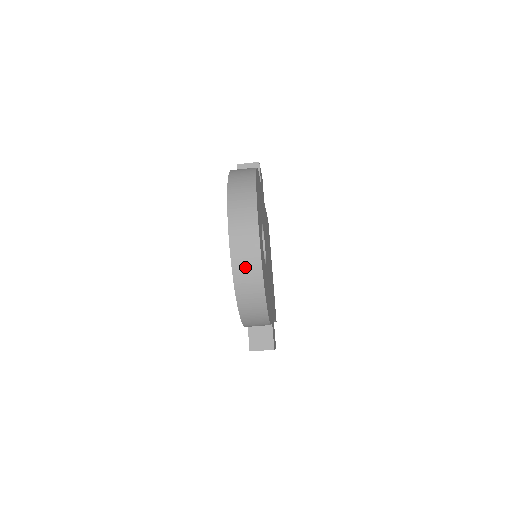
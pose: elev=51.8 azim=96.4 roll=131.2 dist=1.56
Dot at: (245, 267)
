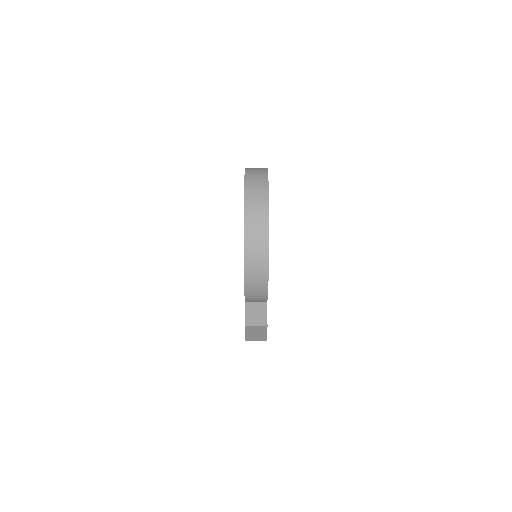
Dot at: (255, 221)
